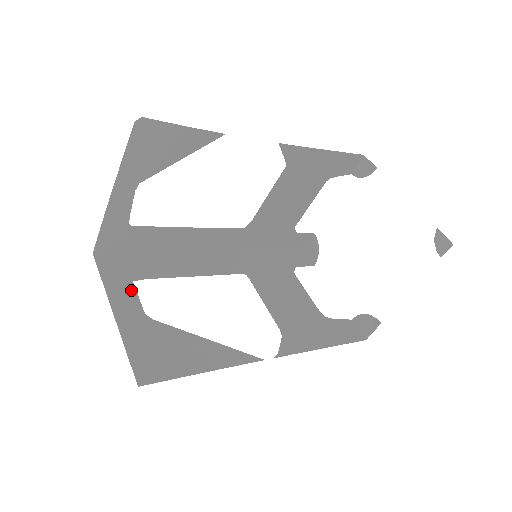
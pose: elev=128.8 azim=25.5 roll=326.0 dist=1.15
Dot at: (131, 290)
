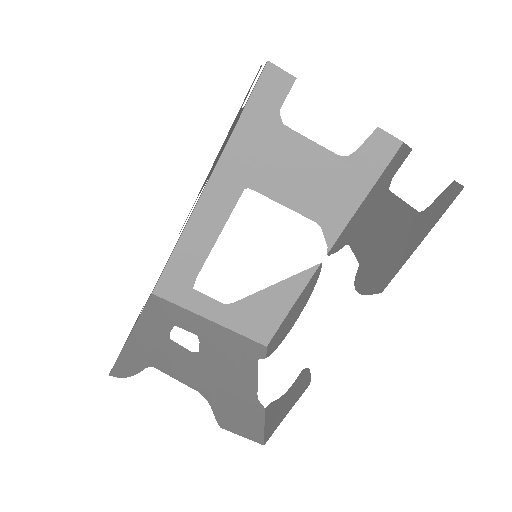
Dot at: (200, 296)
